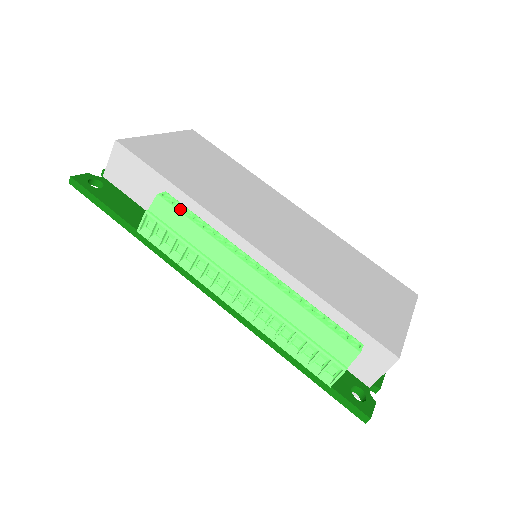
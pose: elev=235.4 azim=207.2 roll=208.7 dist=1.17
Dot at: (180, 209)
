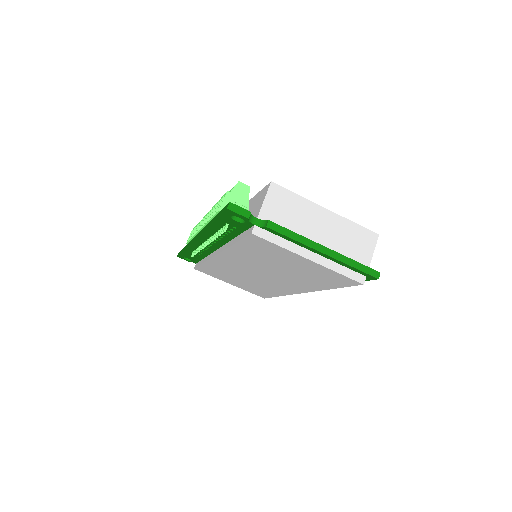
Dot at: occluded
